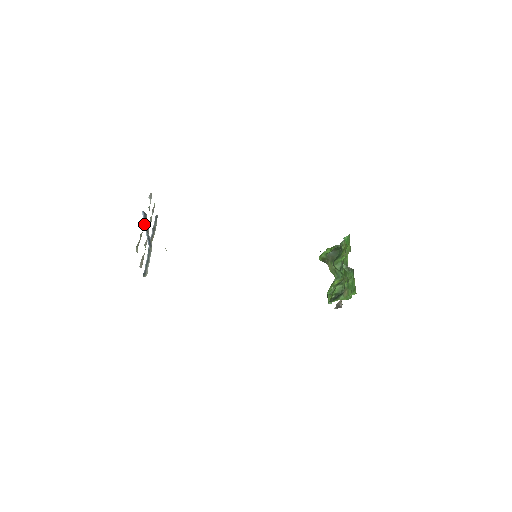
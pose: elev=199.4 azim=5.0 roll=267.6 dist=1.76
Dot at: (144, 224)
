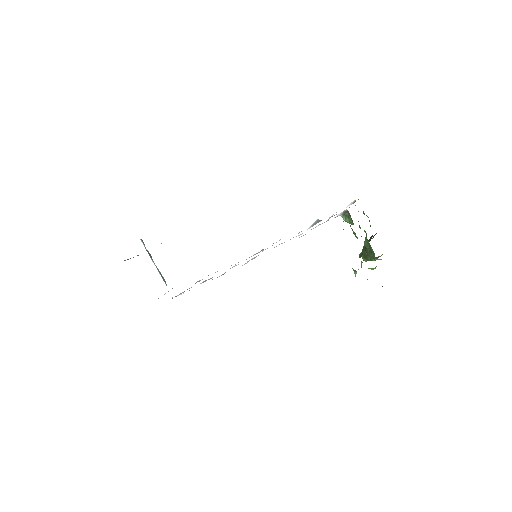
Dot at: occluded
